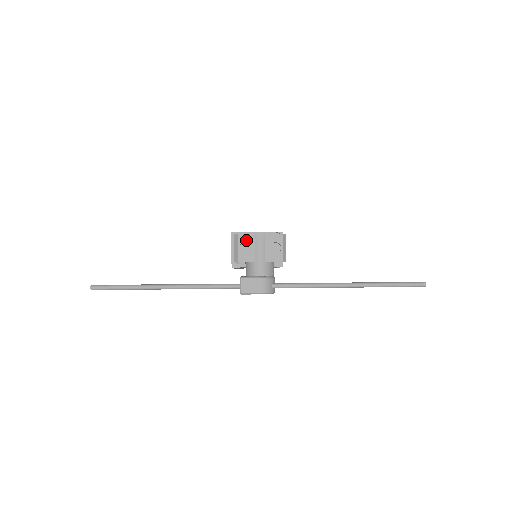
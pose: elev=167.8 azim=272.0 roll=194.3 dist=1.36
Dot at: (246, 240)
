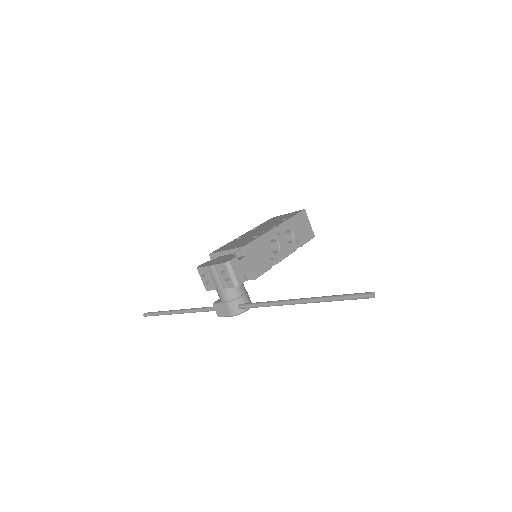
Dot at: (204, 272)
